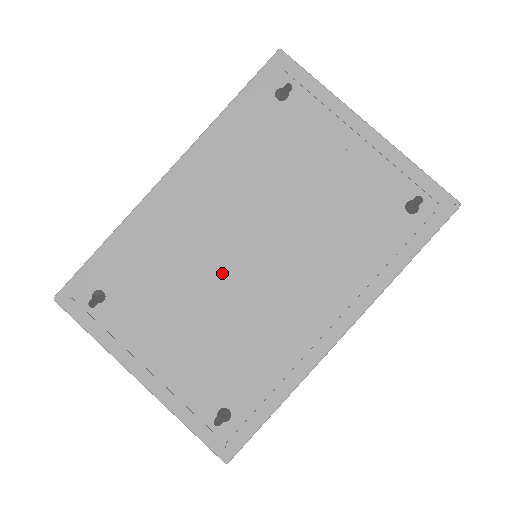
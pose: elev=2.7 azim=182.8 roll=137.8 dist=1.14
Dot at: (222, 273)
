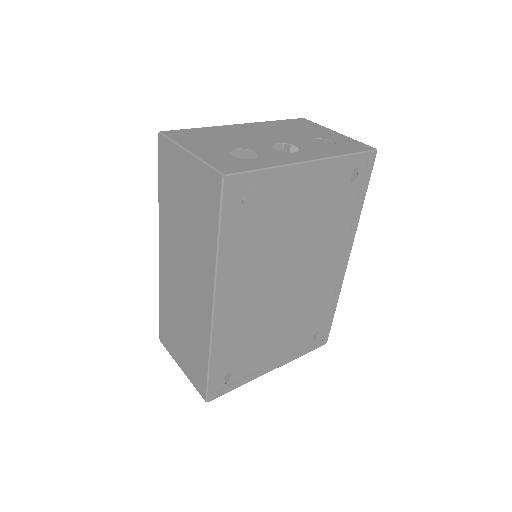
Dot at: (279, 304)
